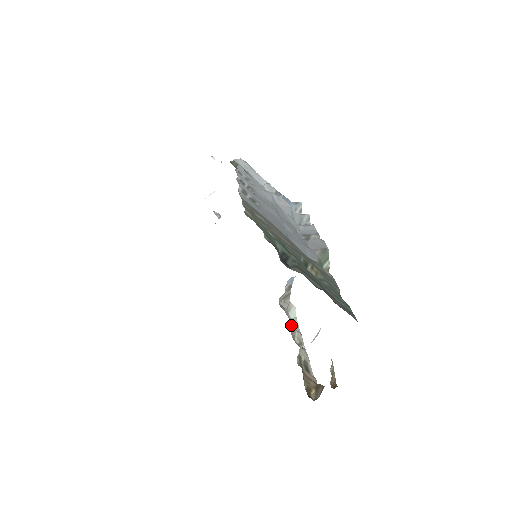
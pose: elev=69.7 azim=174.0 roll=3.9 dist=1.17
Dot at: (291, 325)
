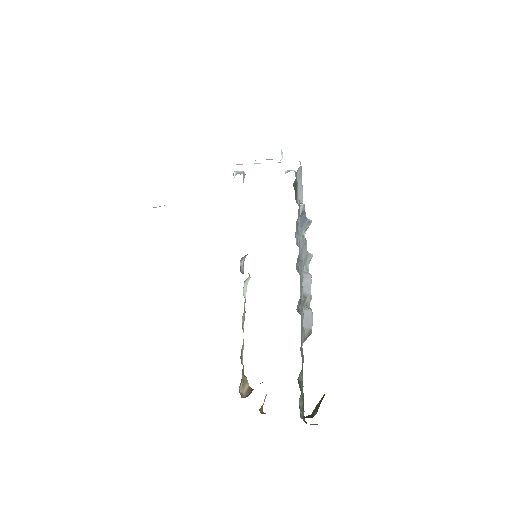
Dot at: occluded
